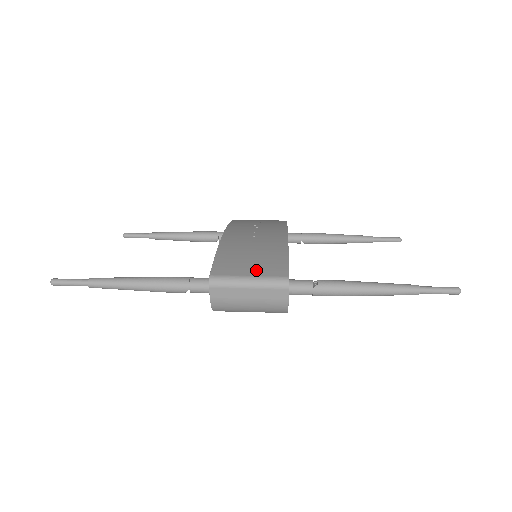
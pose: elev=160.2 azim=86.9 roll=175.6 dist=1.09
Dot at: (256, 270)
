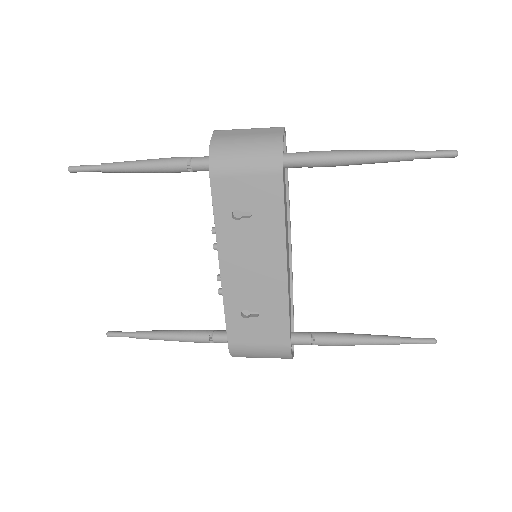
Dot at: occluded
